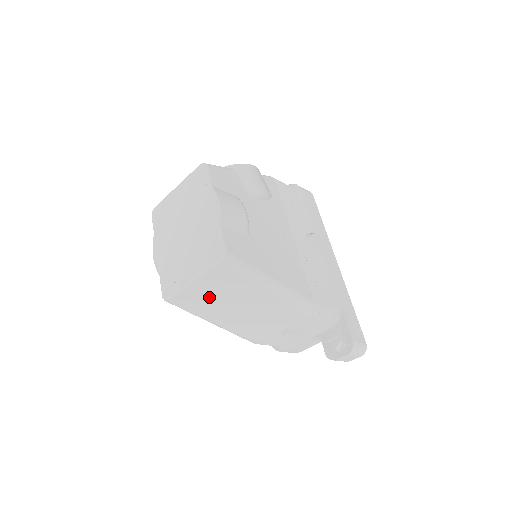
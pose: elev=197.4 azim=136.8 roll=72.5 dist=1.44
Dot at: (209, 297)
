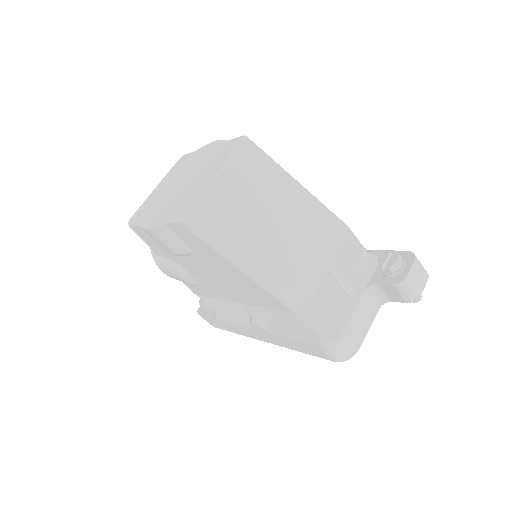
Dot at: (238, 203)
